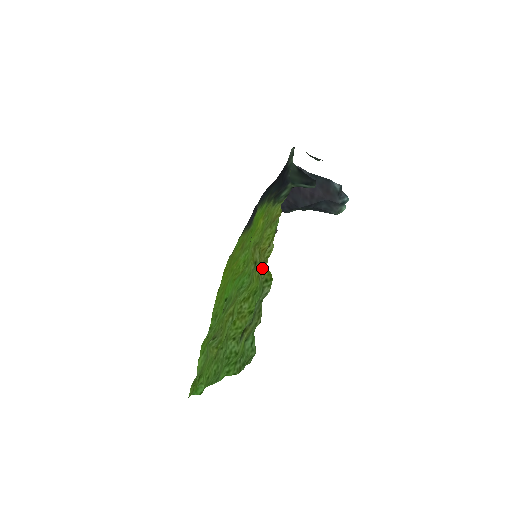
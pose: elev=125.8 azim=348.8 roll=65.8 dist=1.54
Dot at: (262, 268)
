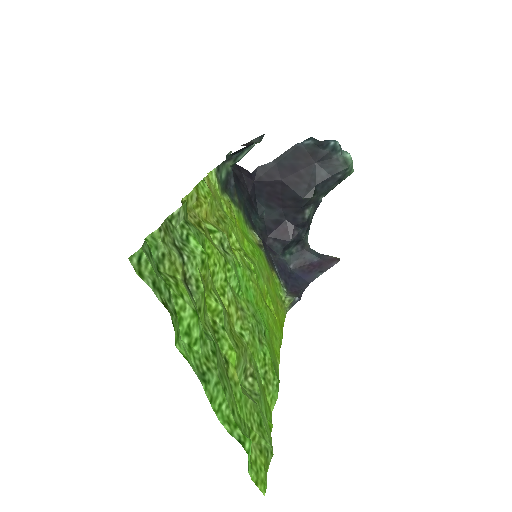
Dot at: occluded
